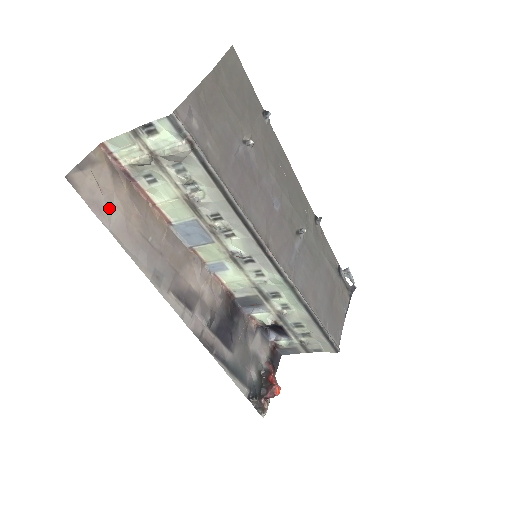
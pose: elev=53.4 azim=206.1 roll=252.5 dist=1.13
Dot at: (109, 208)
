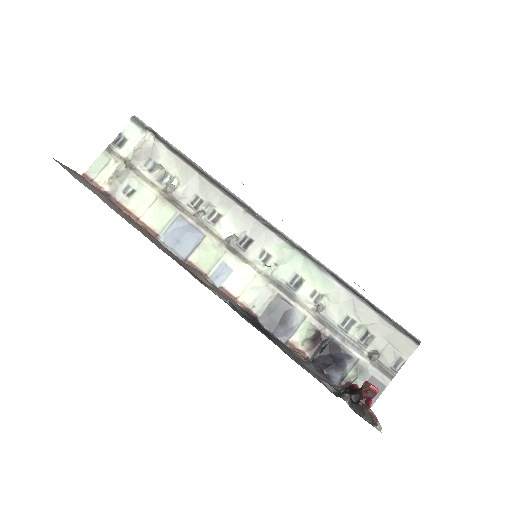
Dot at: (93, 190)
